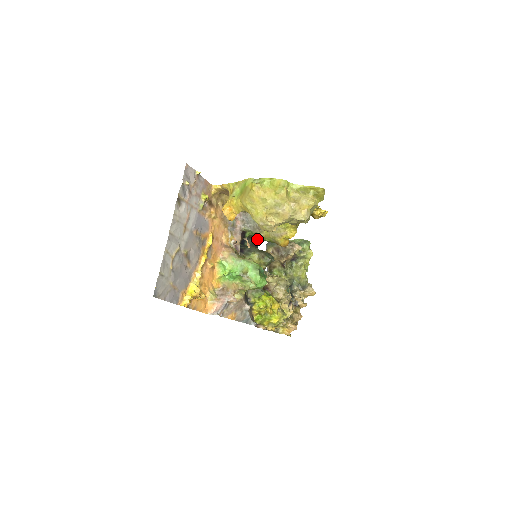
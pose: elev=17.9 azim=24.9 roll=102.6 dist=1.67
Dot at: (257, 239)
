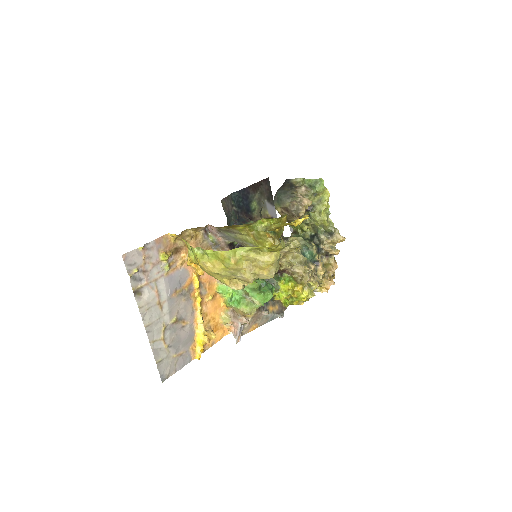
Dot at: occluded
